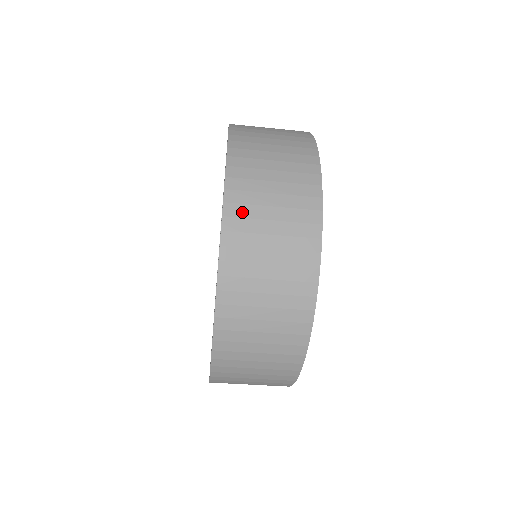
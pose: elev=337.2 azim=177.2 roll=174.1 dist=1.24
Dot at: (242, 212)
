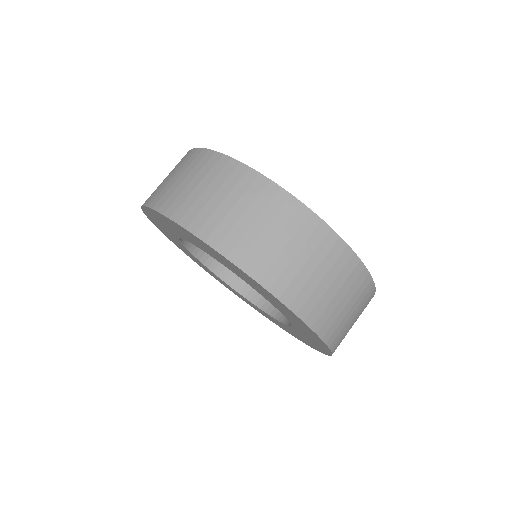
Dot at: (303, 298)
